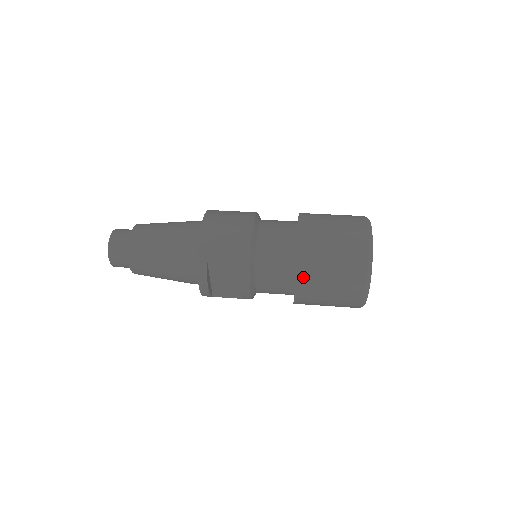
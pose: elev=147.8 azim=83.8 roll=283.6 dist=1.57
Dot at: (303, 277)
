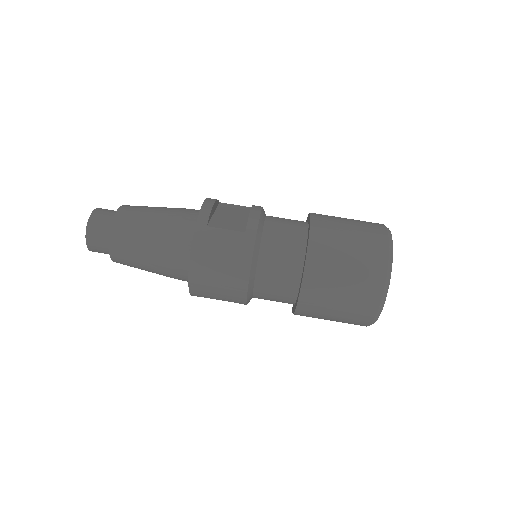
Dot at: occluded
